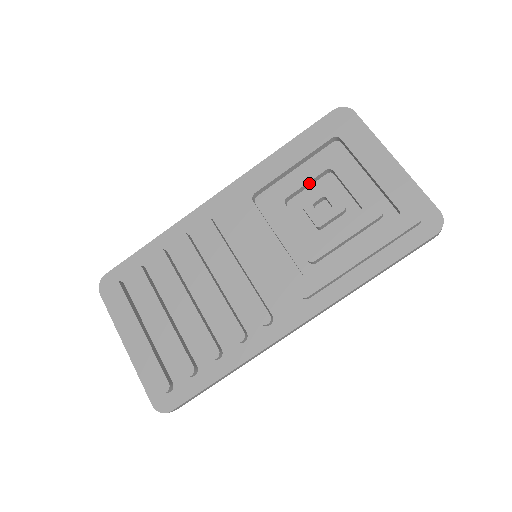
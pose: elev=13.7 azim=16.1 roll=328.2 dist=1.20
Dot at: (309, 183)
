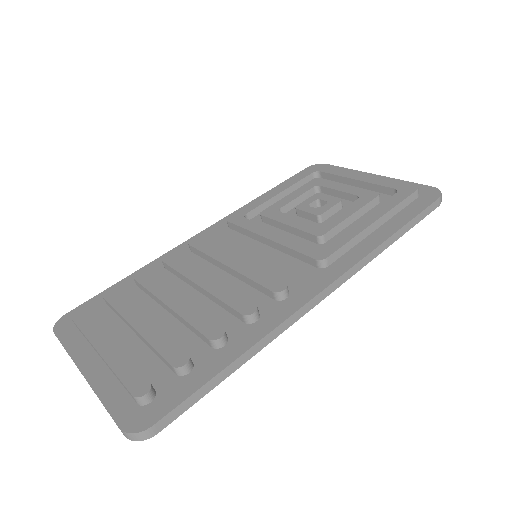
Dot at: (300, 199)
